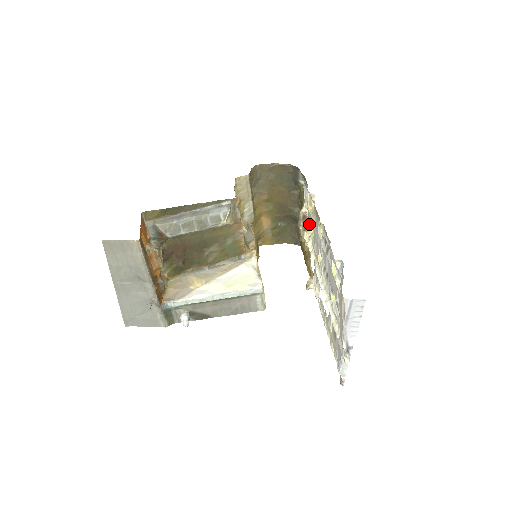
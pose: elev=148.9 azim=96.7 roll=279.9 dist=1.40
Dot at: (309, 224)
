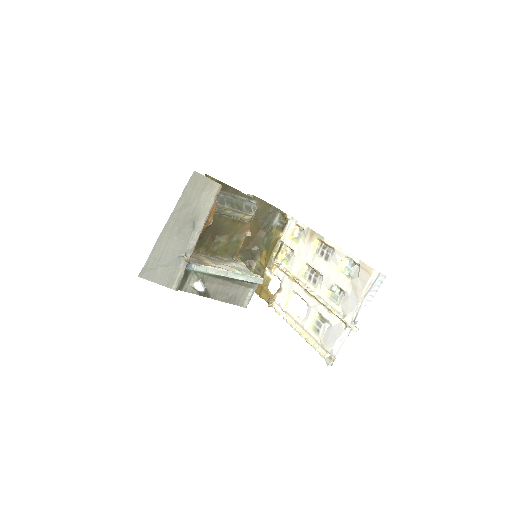
Dot at: (282, 252)
